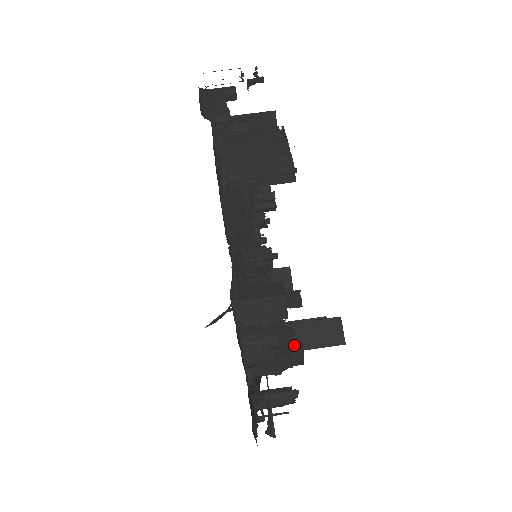
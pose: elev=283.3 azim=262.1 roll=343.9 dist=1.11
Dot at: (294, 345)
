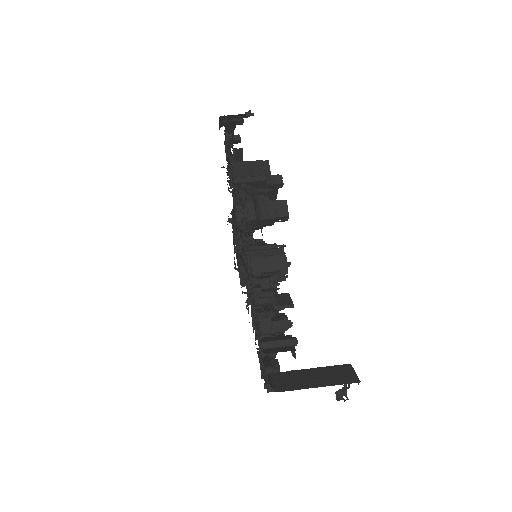
Dot at: occluded
